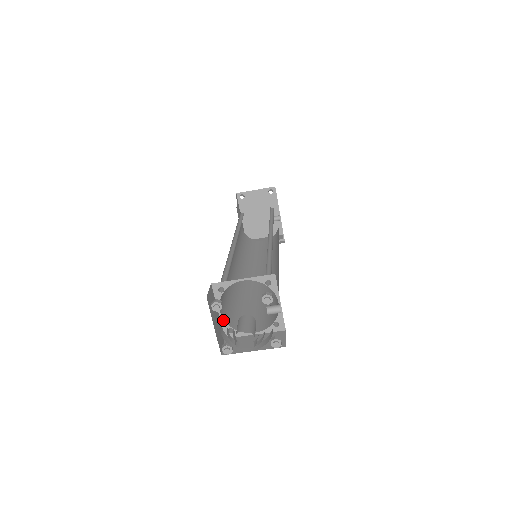
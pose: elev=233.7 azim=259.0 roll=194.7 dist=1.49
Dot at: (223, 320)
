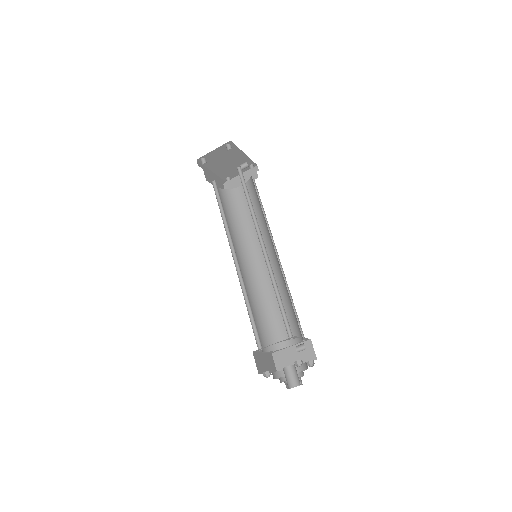
Dot at: (267, 352)
